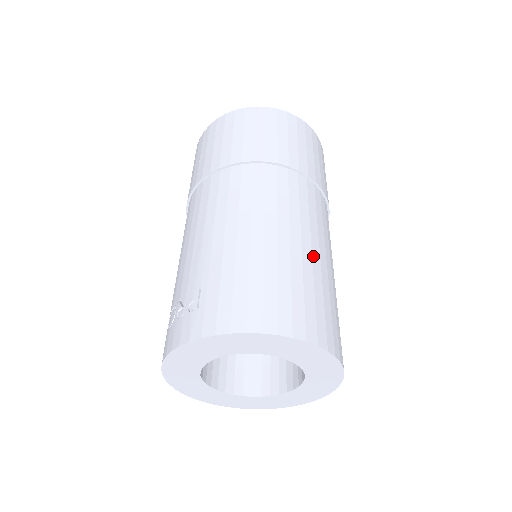
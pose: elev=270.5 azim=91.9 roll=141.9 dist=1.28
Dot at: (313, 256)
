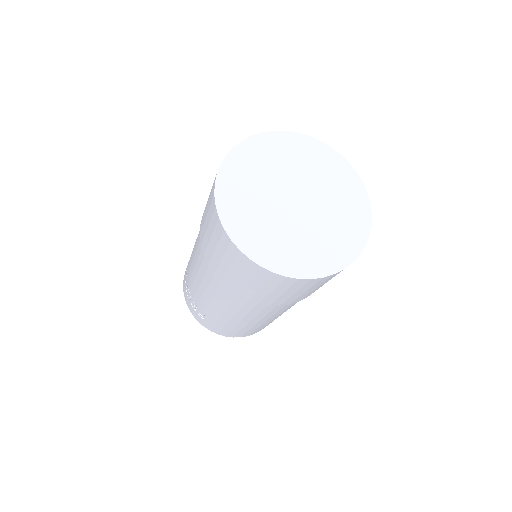
Dot at: occluded
